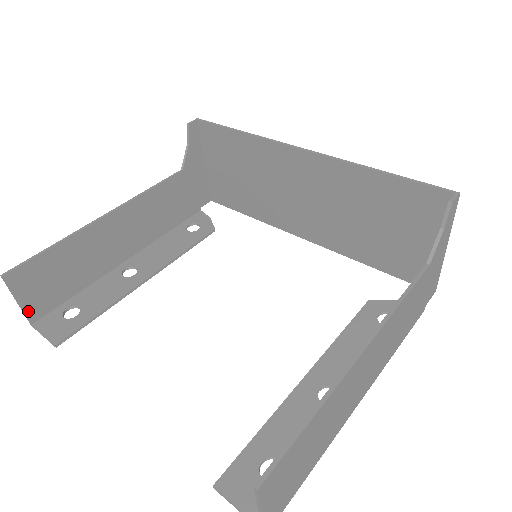
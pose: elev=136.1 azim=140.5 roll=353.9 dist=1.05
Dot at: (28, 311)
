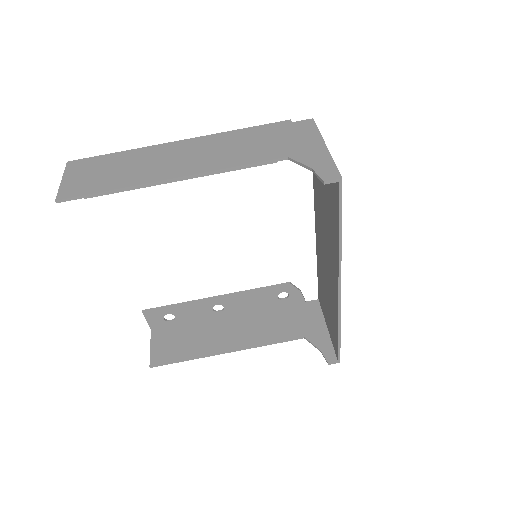
Dot at: (69, 173)
